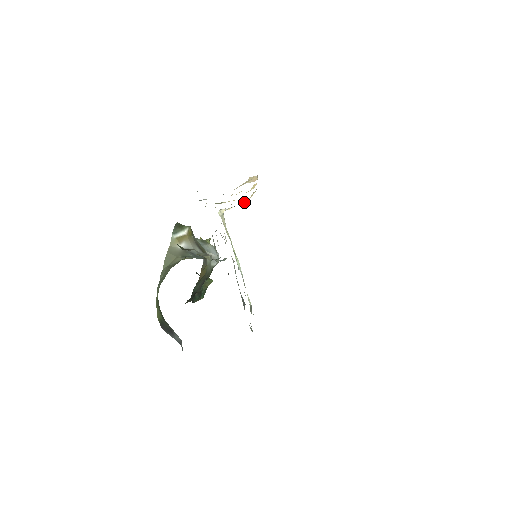
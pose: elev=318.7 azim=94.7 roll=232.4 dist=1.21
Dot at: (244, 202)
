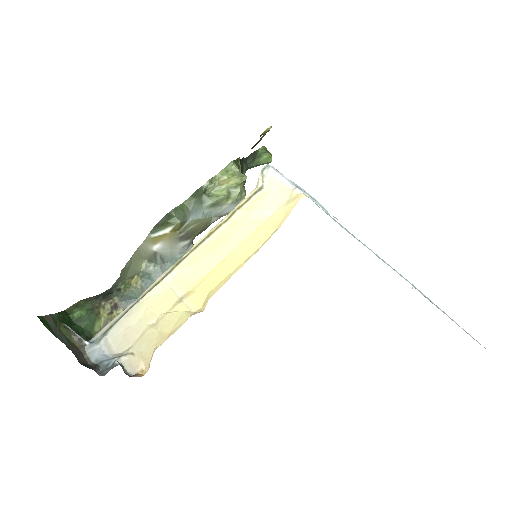
Dot at: (292, 187)
